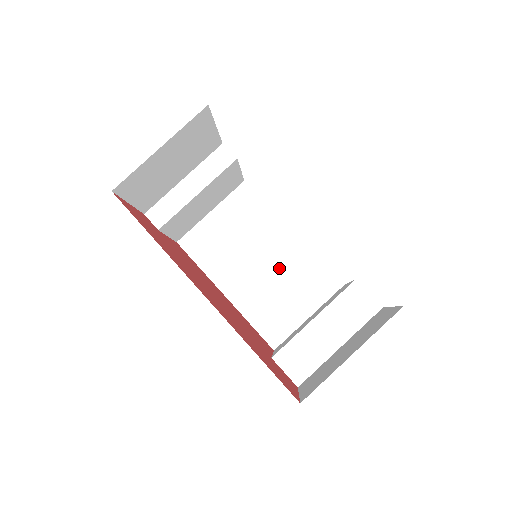
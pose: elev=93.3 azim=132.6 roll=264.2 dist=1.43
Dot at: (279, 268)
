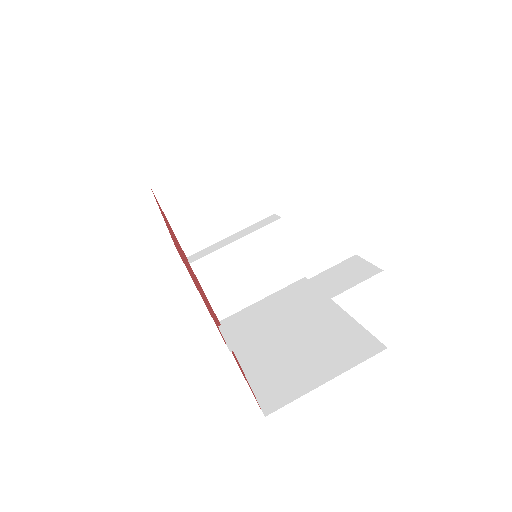
Dot at: (310, 335)
